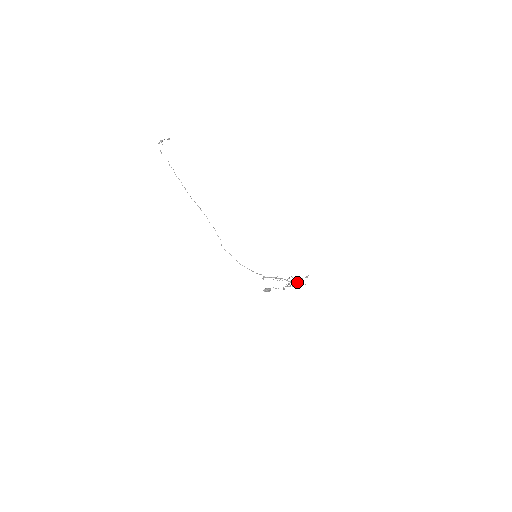
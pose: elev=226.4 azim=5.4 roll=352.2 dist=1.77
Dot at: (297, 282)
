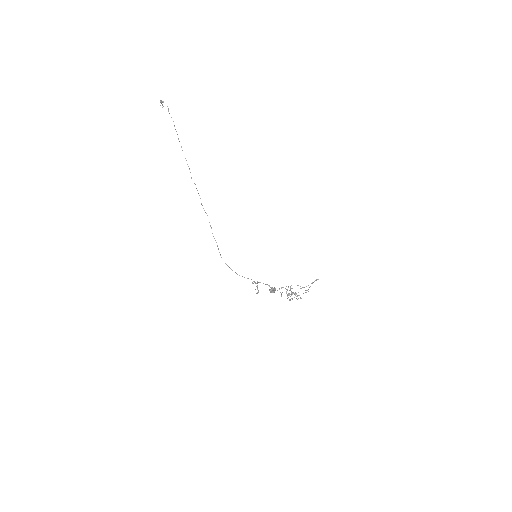
Dot at: occluded
